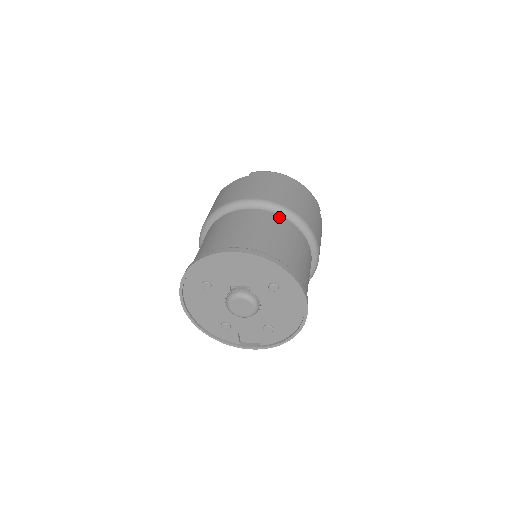
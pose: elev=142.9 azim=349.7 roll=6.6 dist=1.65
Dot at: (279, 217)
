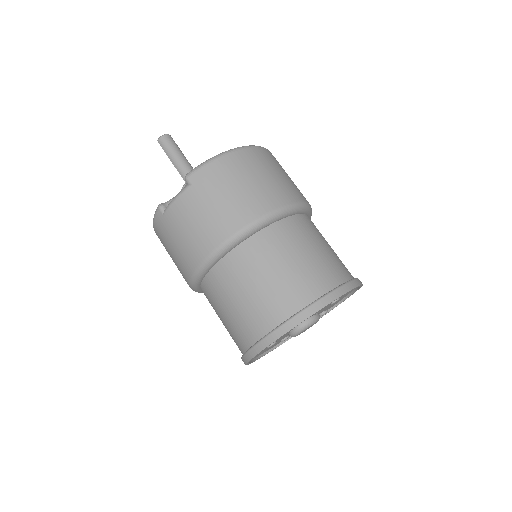
Dot at: (281, 225)
